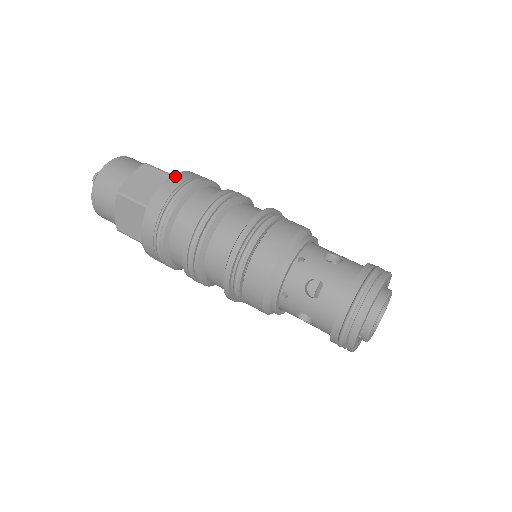
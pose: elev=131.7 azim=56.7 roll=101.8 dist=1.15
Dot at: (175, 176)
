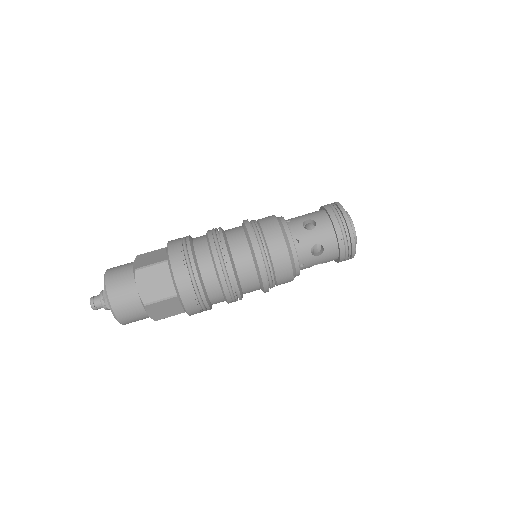
Dot at: (185, 302)
